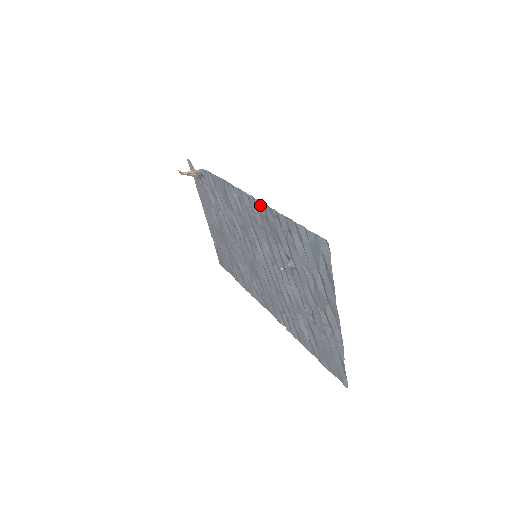
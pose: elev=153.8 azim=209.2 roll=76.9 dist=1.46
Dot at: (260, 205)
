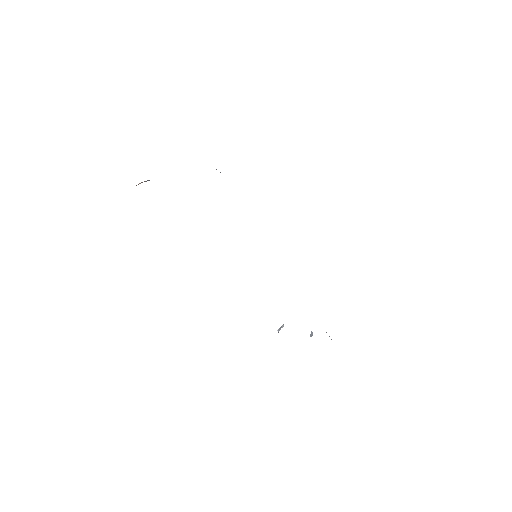
Dot at: occluded
